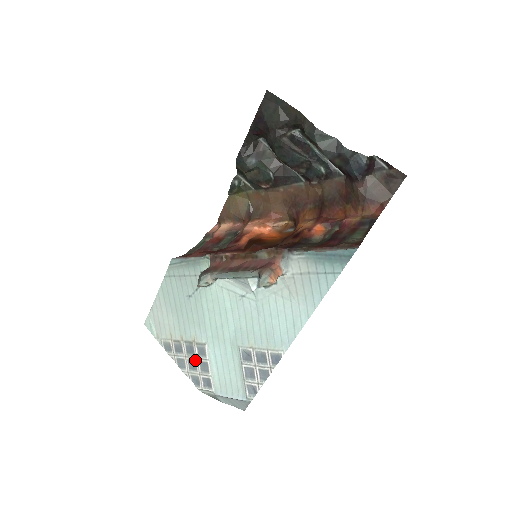
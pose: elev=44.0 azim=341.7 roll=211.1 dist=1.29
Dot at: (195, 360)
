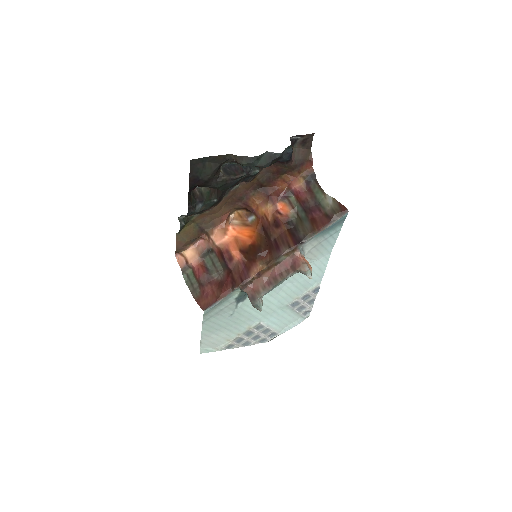
Dot at: (257, 334)
